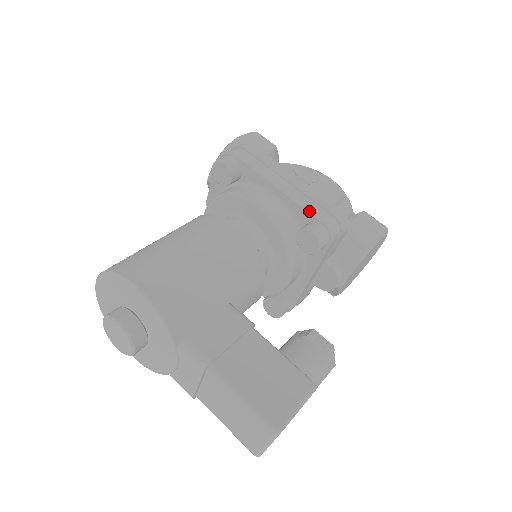
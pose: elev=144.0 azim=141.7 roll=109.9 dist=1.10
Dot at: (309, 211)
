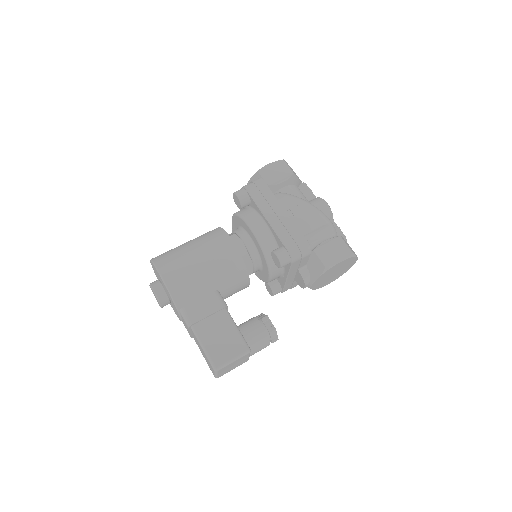
Dot at: (281, 240)
